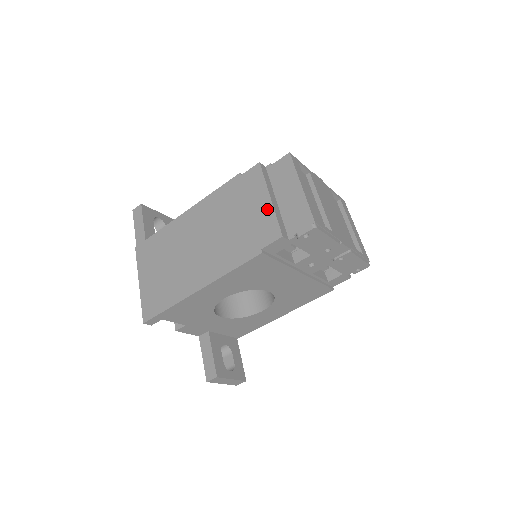
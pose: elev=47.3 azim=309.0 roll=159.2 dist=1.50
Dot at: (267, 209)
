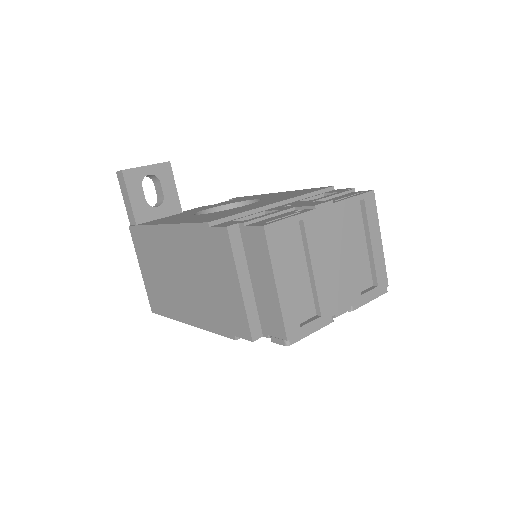
Dot at: (237, 297)
